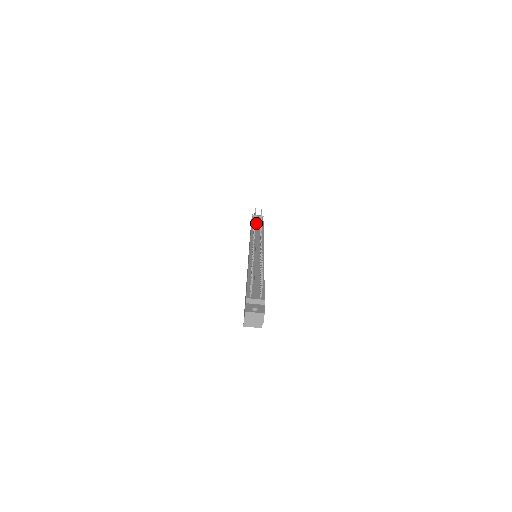
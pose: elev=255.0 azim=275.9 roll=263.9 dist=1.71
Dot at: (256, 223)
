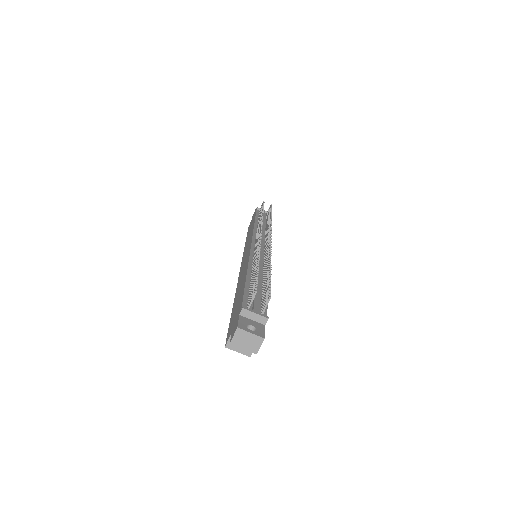
Dot at: occluded
